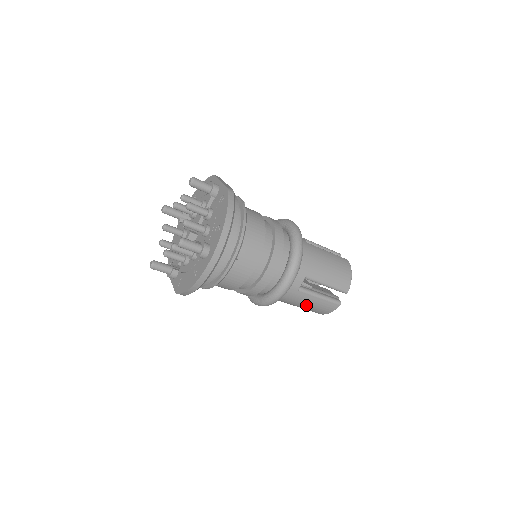
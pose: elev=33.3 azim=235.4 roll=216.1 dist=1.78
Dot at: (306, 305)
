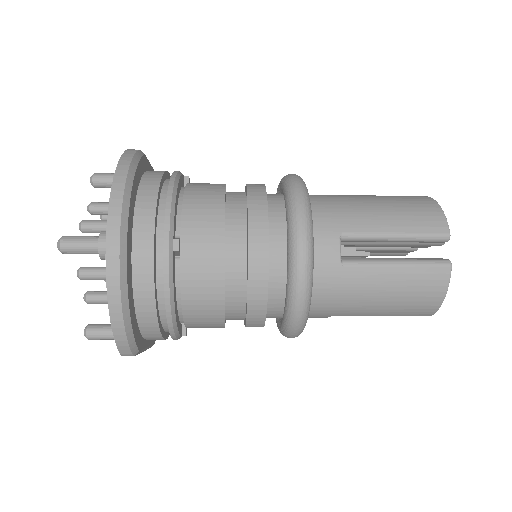
Dot at: (384, 295)
